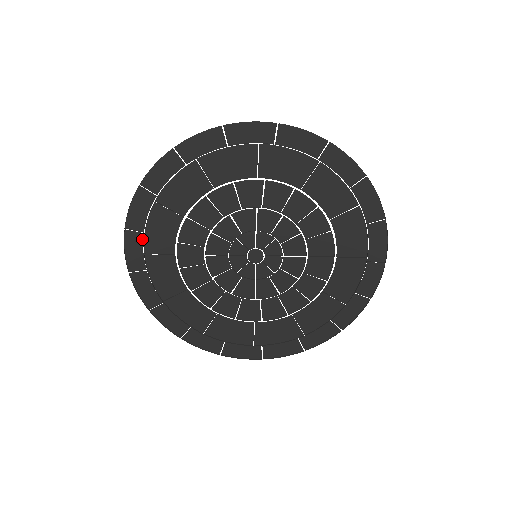
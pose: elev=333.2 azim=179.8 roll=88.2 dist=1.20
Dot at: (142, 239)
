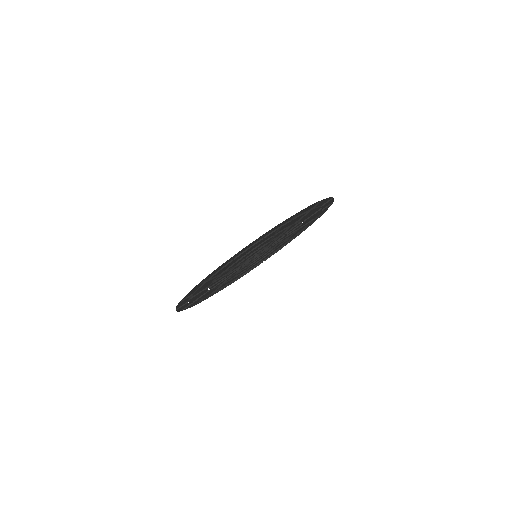
Dot at: (190, 296)
